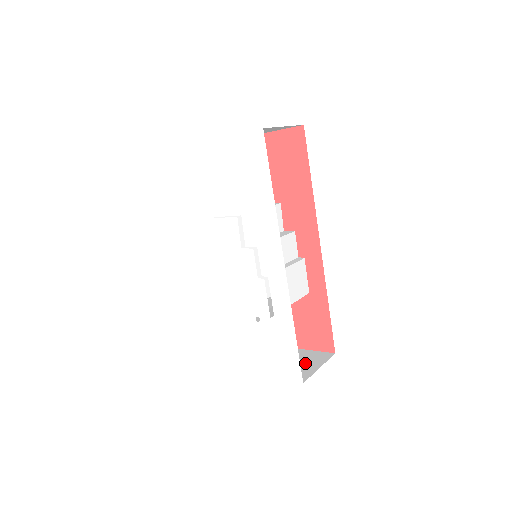
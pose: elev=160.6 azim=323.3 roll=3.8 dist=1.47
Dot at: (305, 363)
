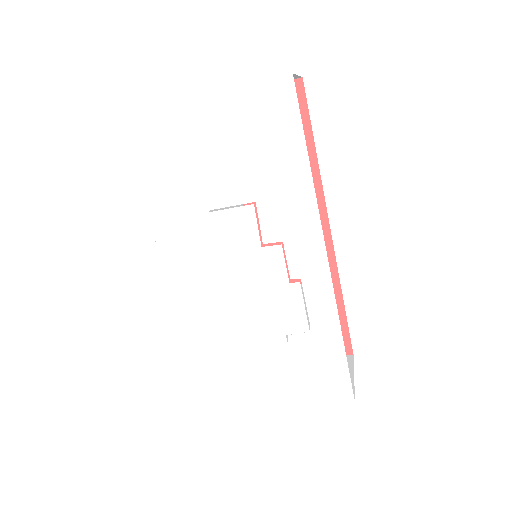
Dot at: occluded
